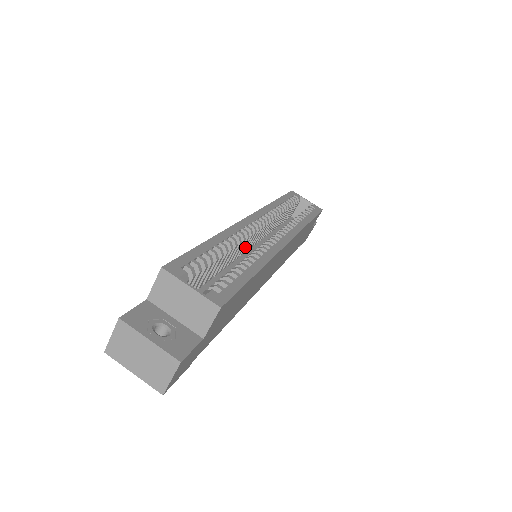
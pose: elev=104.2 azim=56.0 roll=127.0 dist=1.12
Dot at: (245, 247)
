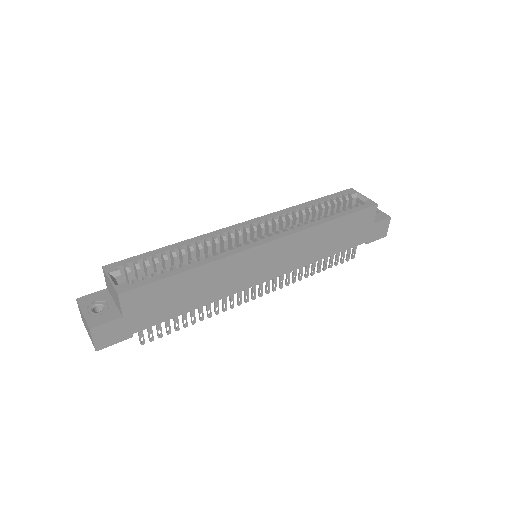
Dot at: occluded
